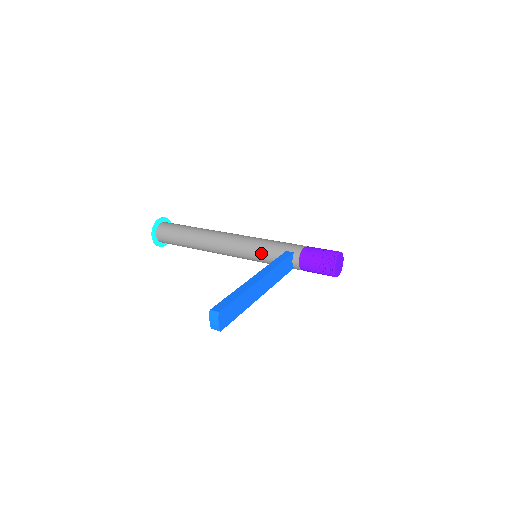
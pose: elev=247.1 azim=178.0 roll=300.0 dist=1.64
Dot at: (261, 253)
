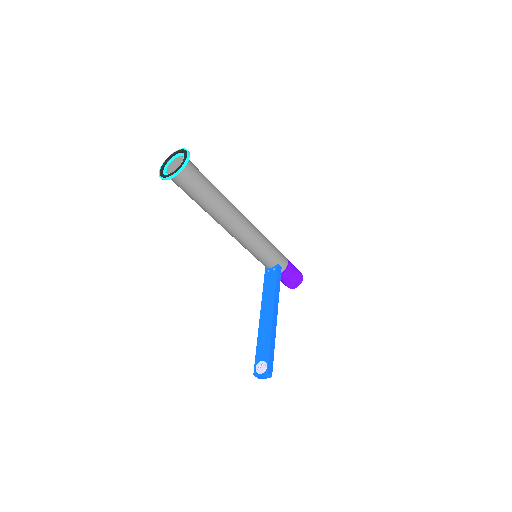
Dot at: (260, 255)
